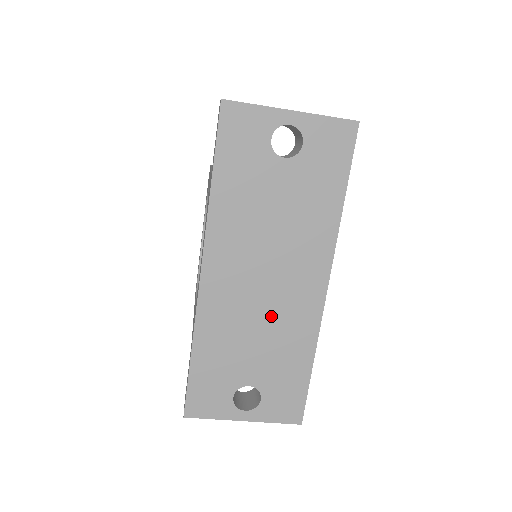
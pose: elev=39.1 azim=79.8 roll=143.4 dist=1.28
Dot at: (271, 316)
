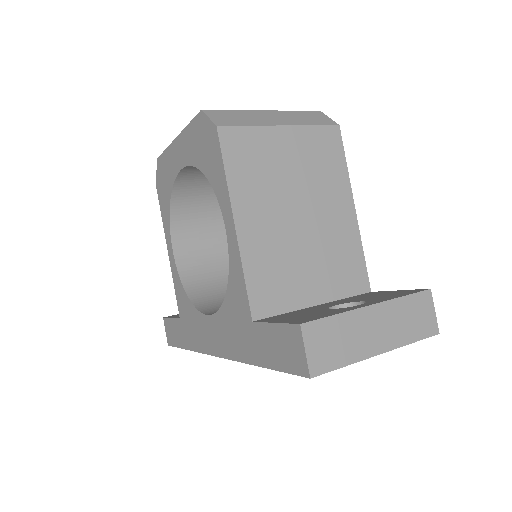
Dot at: occluded
